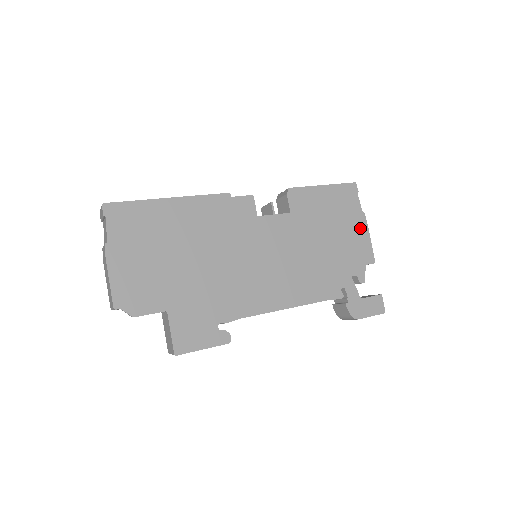
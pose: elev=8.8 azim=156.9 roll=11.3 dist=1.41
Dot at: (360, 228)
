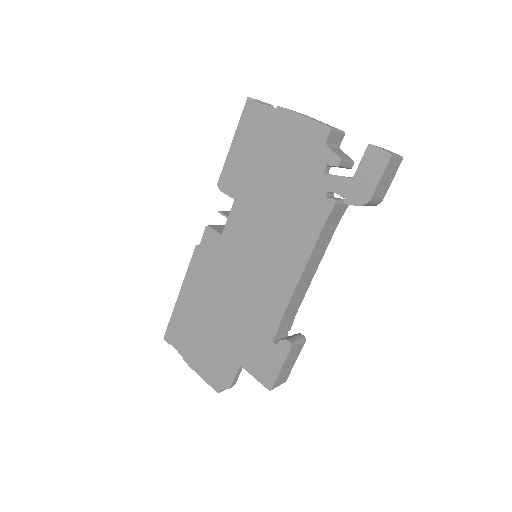
Dot at: (288, 124)
